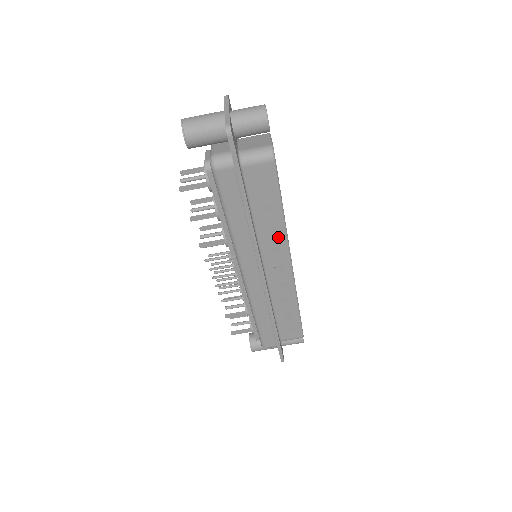
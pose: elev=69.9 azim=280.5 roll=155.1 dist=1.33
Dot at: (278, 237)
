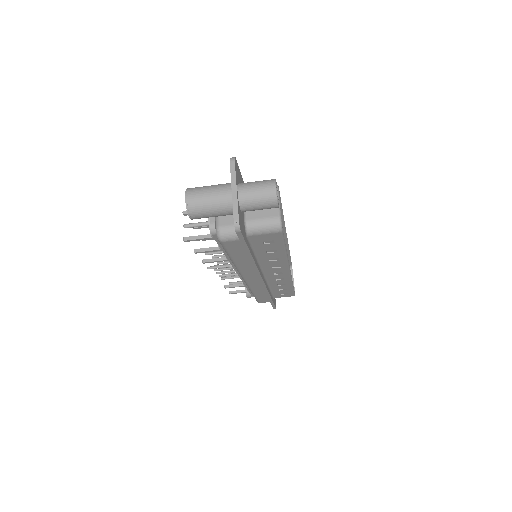
Dot at: (279, 262)
